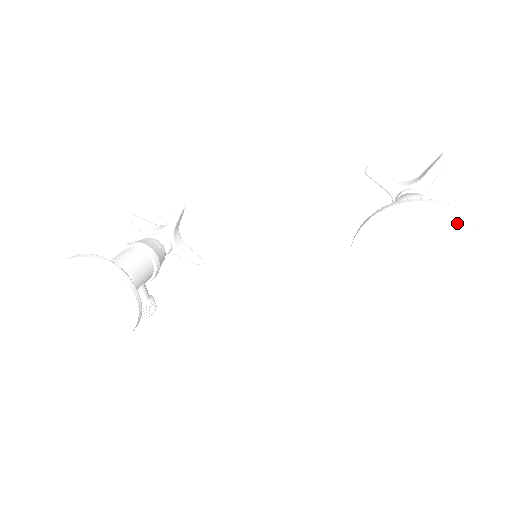
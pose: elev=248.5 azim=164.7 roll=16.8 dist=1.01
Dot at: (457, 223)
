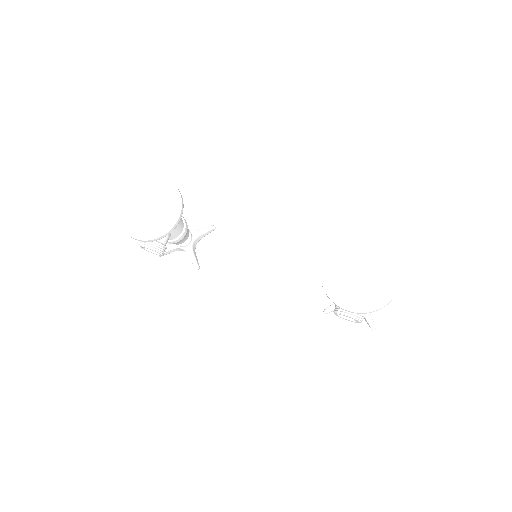
Dot at: (392, 261)
